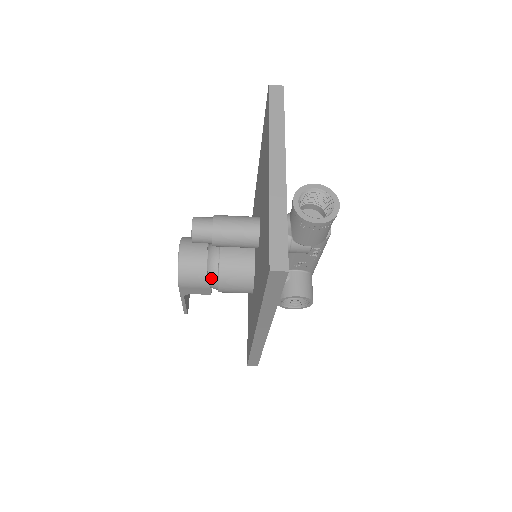
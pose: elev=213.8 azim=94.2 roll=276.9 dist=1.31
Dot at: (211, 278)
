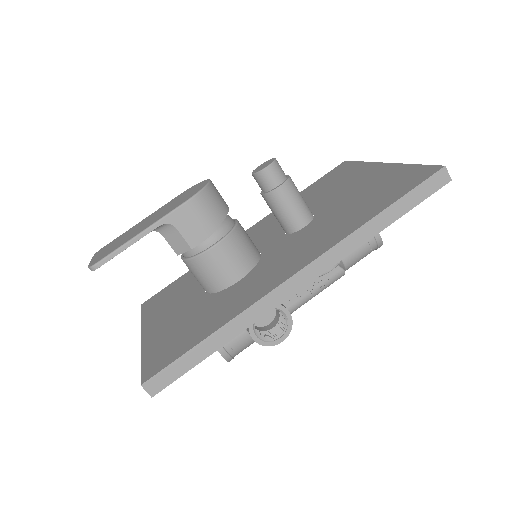
Dot at: (220, 227)
